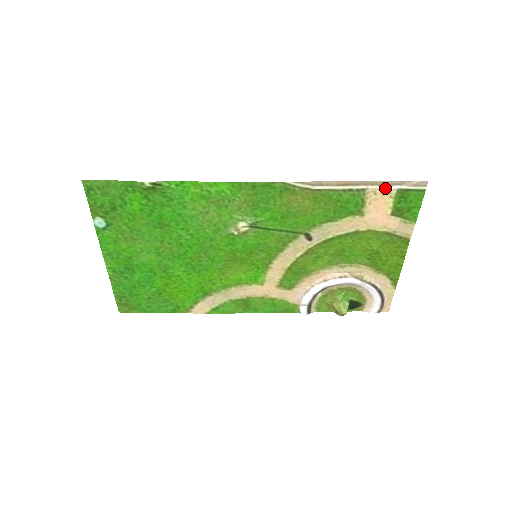
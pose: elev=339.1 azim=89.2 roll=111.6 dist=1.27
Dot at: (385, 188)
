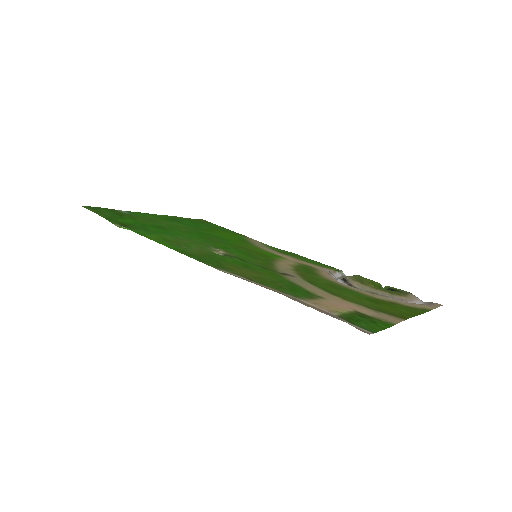
Dot at: (322, 308)
